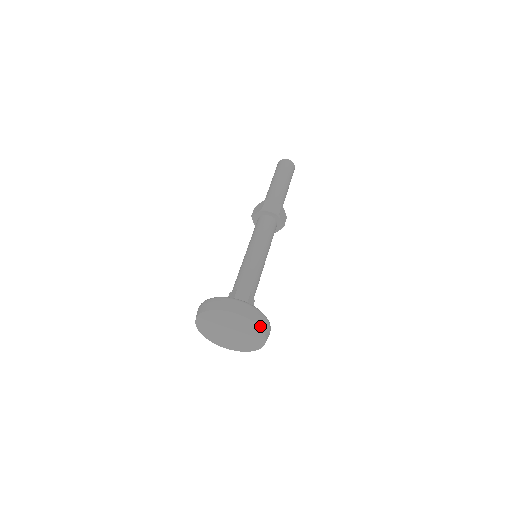
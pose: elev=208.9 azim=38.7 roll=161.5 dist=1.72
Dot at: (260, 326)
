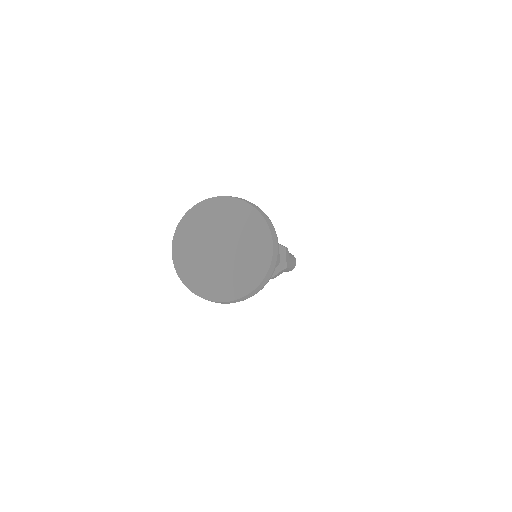
Dot at: (270, 230)
